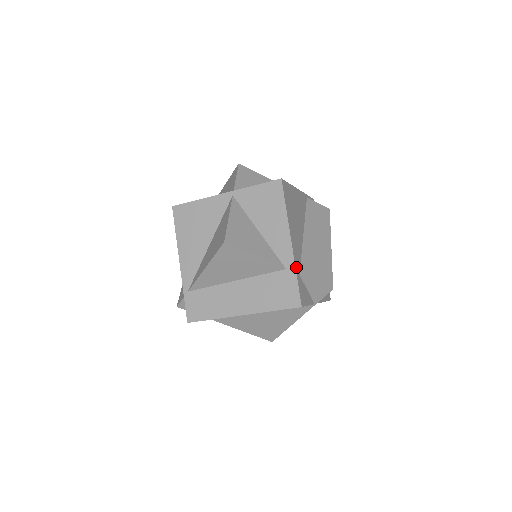
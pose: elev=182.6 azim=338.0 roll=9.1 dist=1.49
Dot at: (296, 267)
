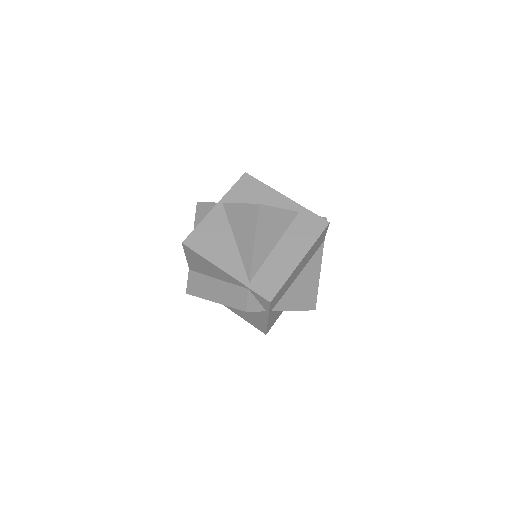
Dot at: (303, 208)
